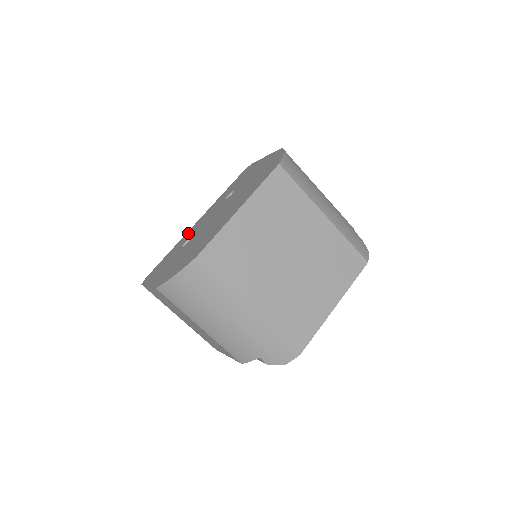
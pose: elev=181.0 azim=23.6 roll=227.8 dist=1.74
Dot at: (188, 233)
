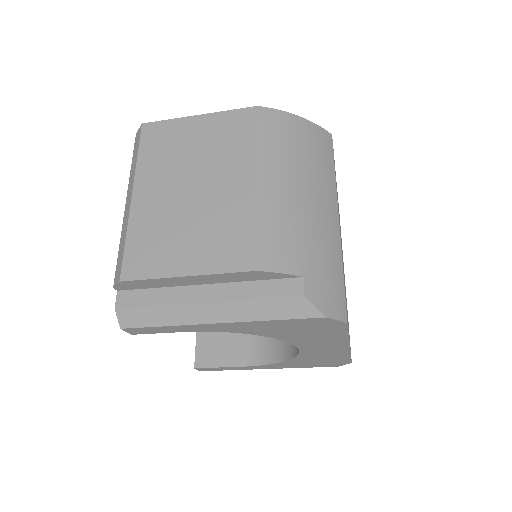
Dot at: occluded
